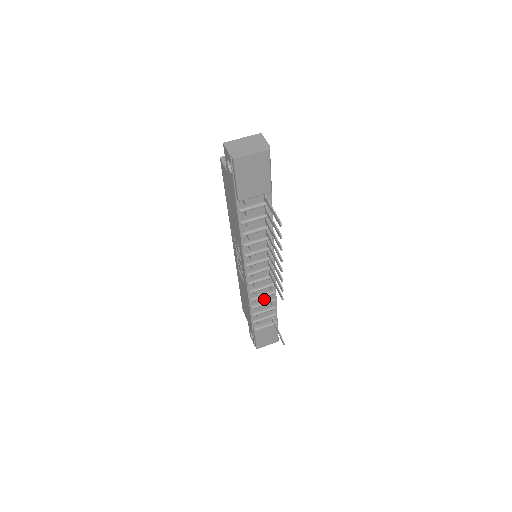
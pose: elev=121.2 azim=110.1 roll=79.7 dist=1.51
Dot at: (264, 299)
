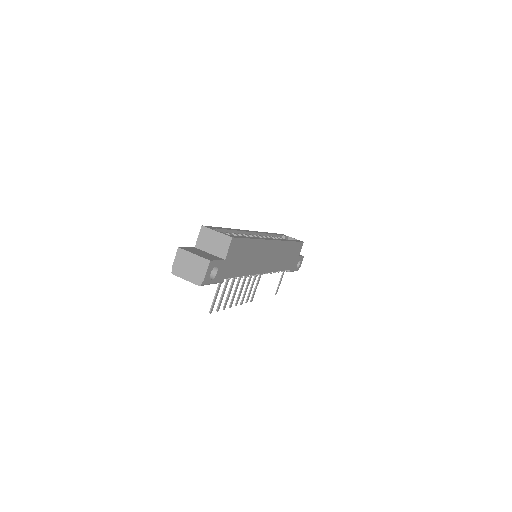
Dot at: occluded
